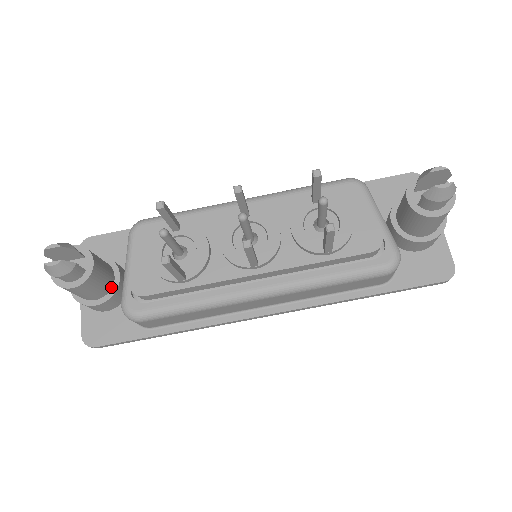
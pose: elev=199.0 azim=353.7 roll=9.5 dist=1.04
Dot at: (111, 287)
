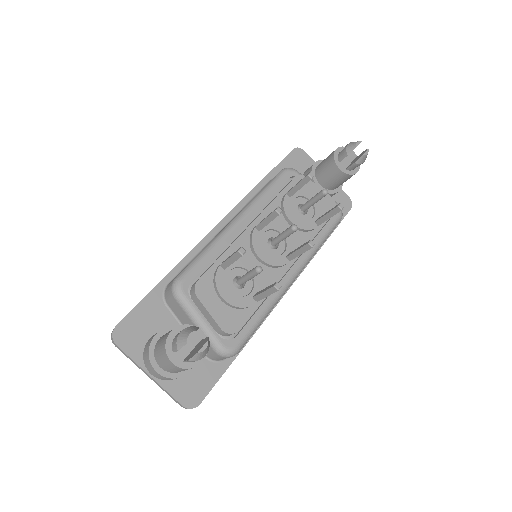
Dot at: occluded
